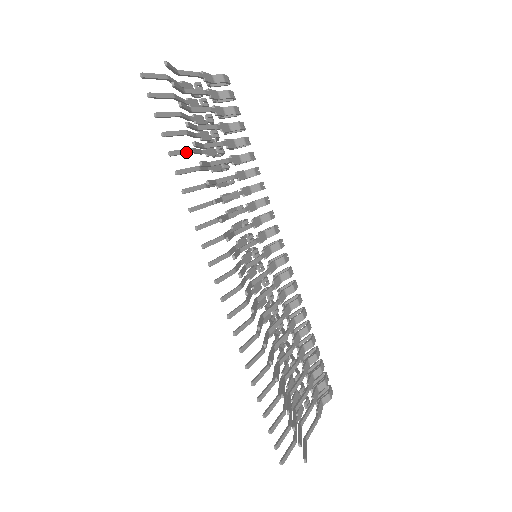
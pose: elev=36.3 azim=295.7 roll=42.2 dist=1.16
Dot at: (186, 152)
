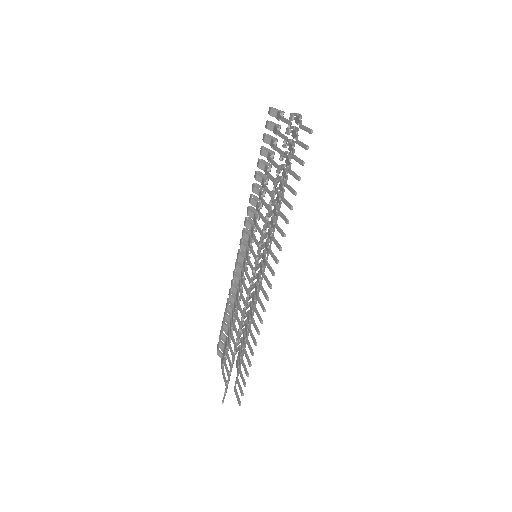
Dot at: occluded
